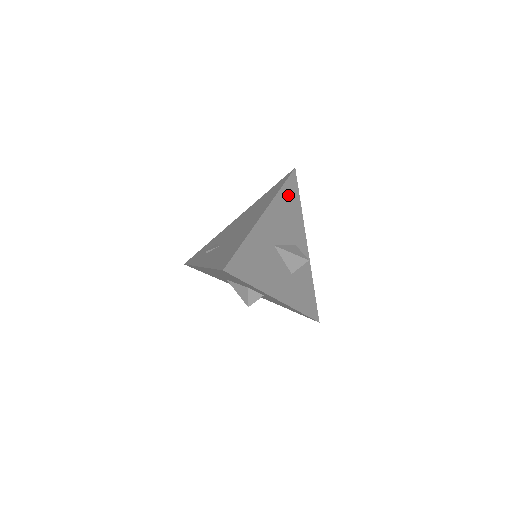
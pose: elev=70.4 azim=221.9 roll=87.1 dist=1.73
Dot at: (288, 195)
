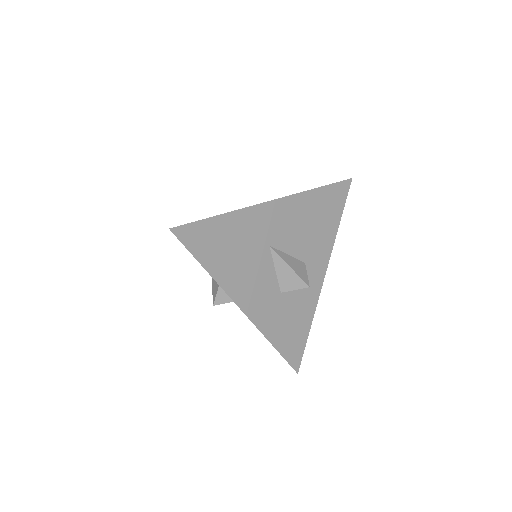
Dot at: (324, 202)
